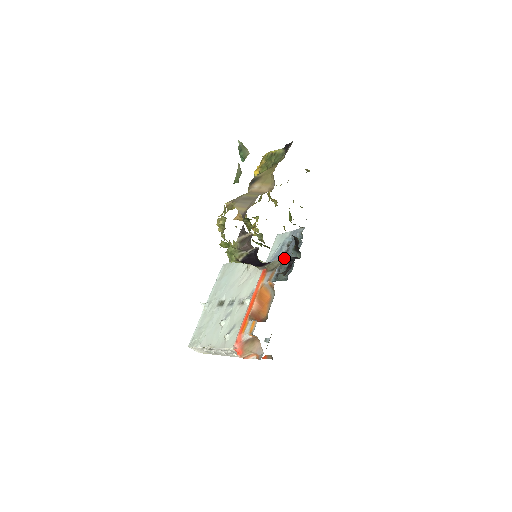
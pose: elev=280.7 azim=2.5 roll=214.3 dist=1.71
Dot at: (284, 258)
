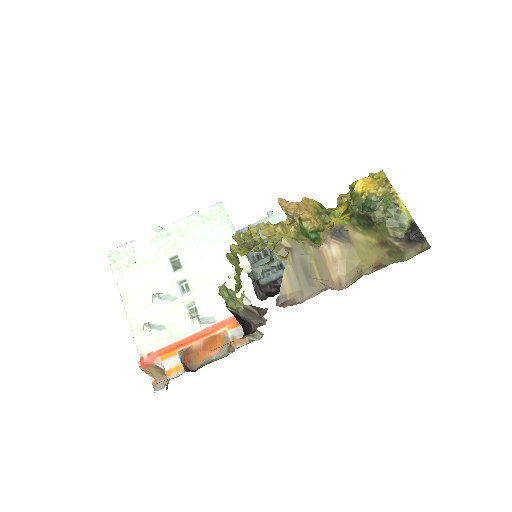
Dot at: occluded
